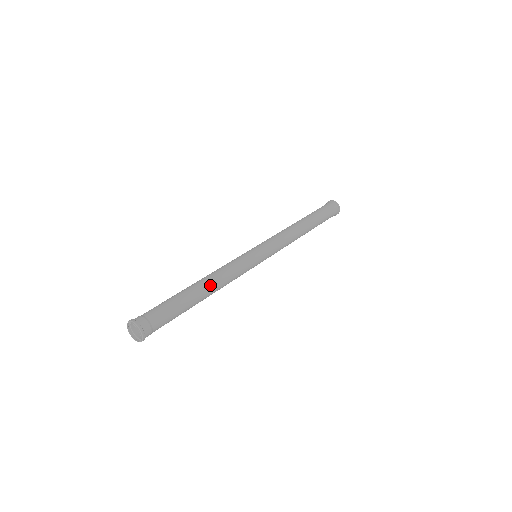
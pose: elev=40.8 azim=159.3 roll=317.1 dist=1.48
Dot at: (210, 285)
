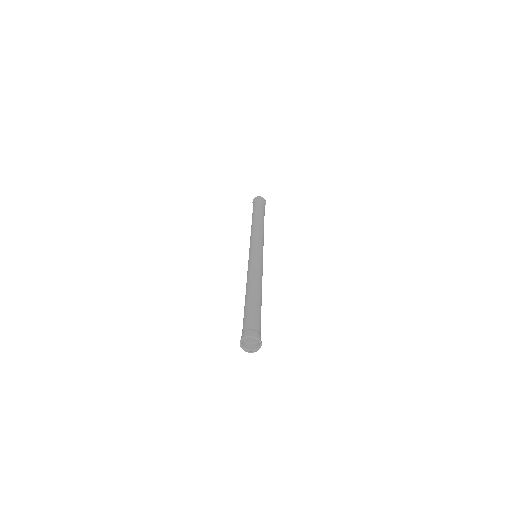
Dot at: (261, 289)
